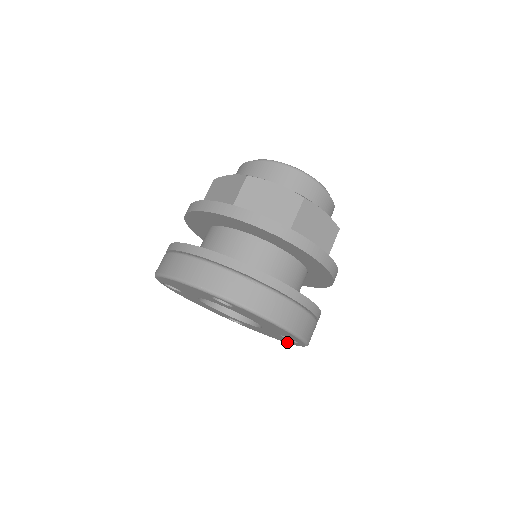
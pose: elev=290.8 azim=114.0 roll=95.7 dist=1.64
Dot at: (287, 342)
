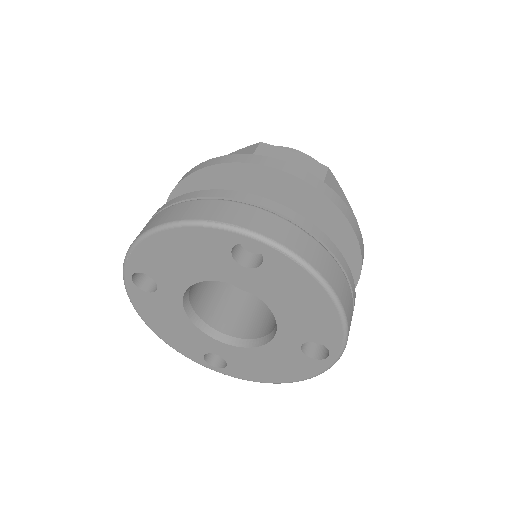
Dot at: (295, 377)
